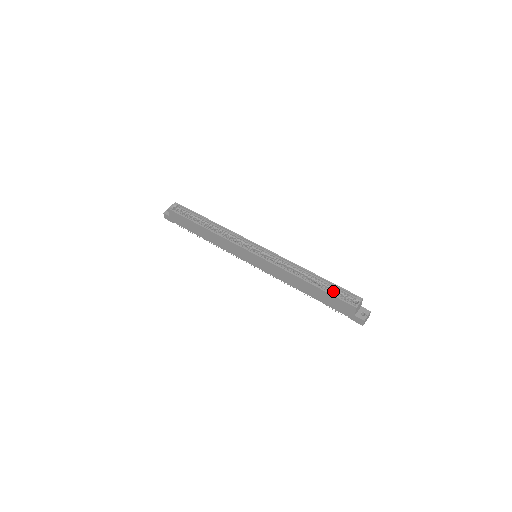
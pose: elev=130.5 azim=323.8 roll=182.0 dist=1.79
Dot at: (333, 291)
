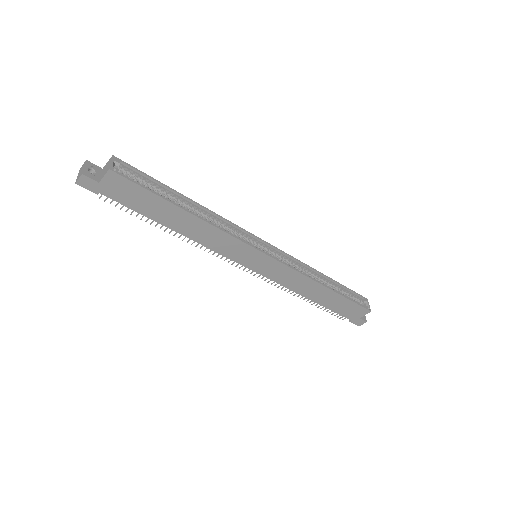
Dot at: occluded
